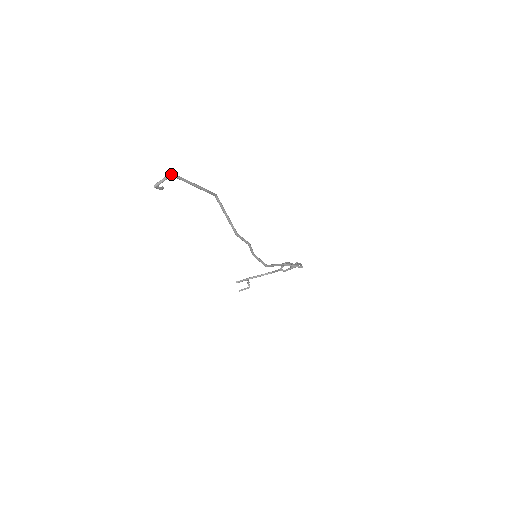
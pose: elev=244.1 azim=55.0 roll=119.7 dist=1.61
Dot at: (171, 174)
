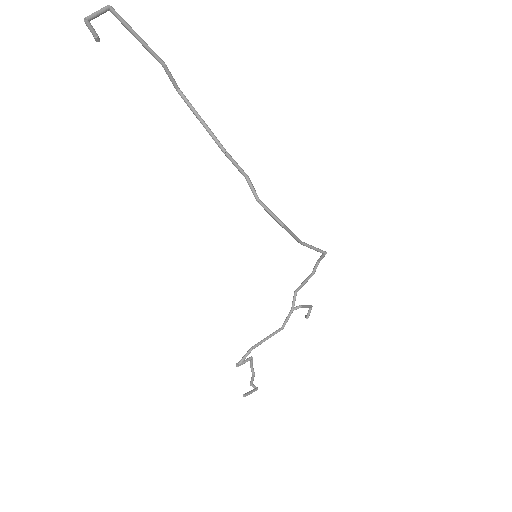
Dot at: (108, 5)
